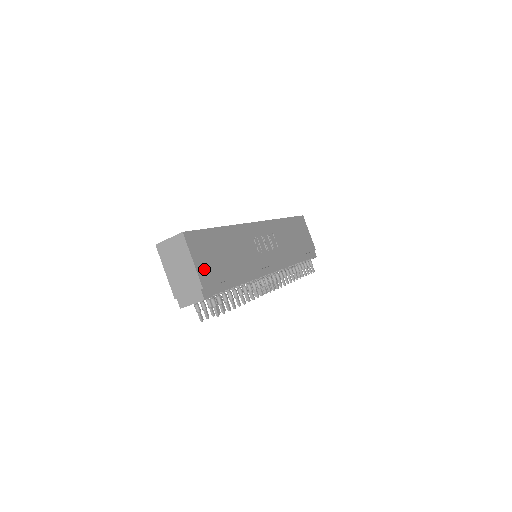
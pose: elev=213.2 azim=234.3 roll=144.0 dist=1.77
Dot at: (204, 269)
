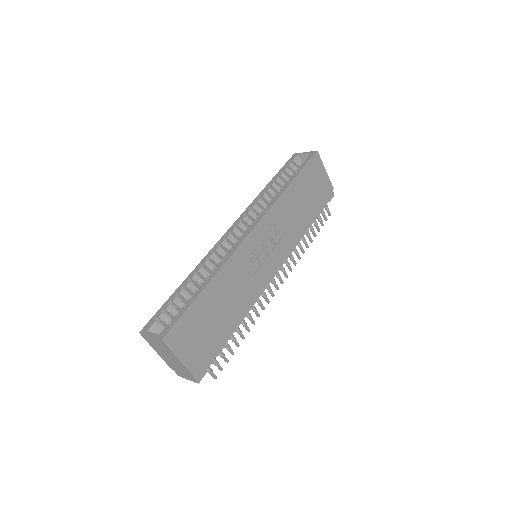
Dot at: (193, 356)
